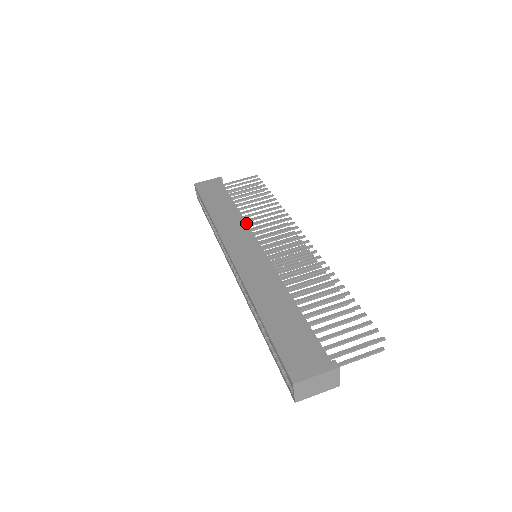
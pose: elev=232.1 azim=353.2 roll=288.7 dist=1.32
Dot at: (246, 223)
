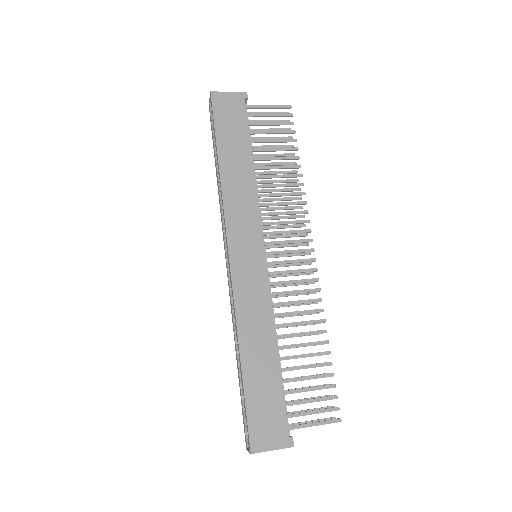
Dot at: (258, 205)
